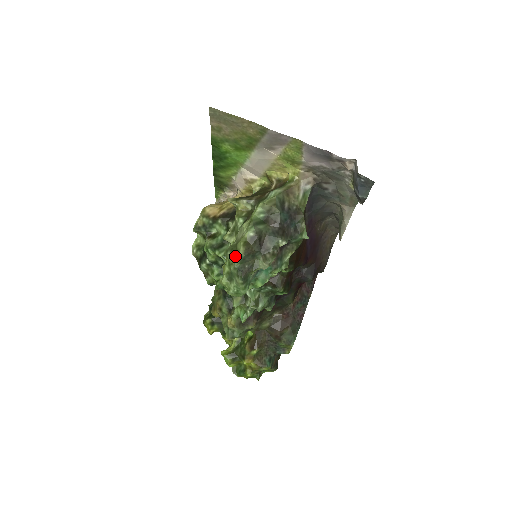
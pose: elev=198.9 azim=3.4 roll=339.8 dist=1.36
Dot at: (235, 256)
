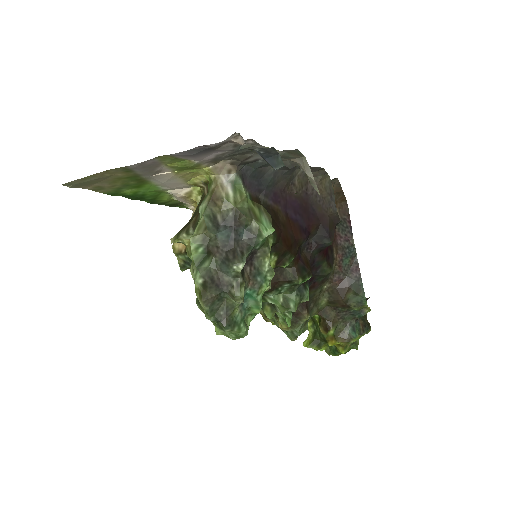
Dot at: (203, 310)
